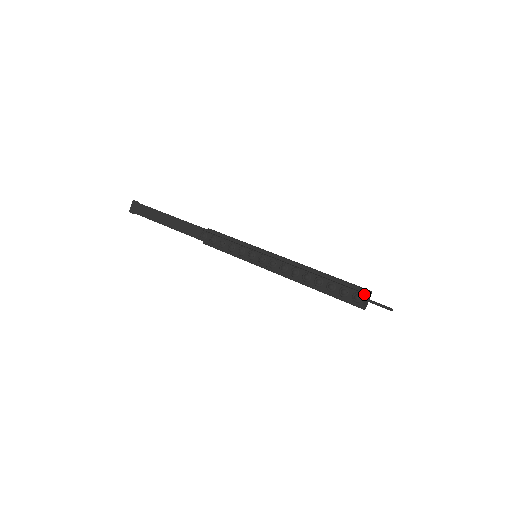
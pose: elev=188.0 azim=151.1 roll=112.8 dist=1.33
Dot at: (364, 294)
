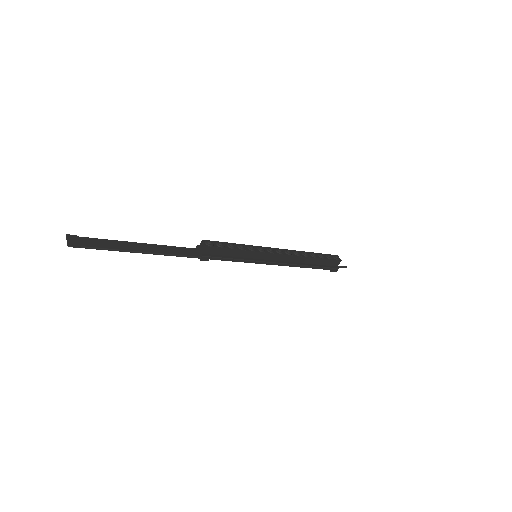
Dot at: (337, 255)
